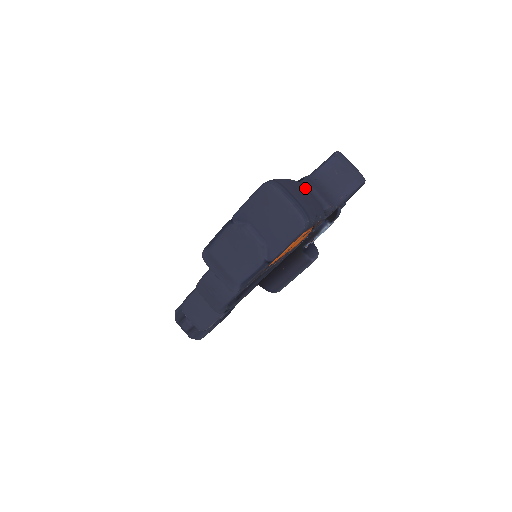
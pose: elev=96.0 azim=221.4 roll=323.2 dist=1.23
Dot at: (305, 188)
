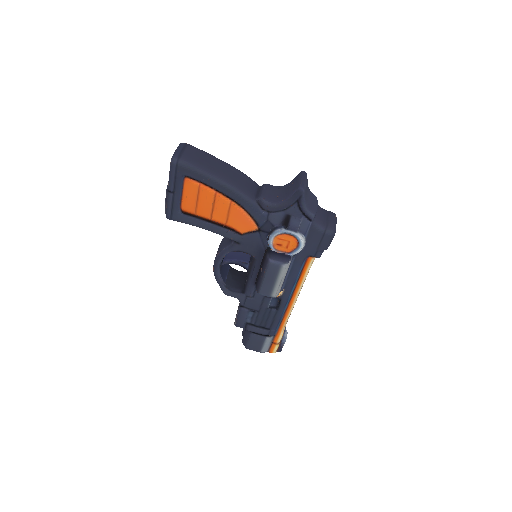
Dot at: (239, 174)
